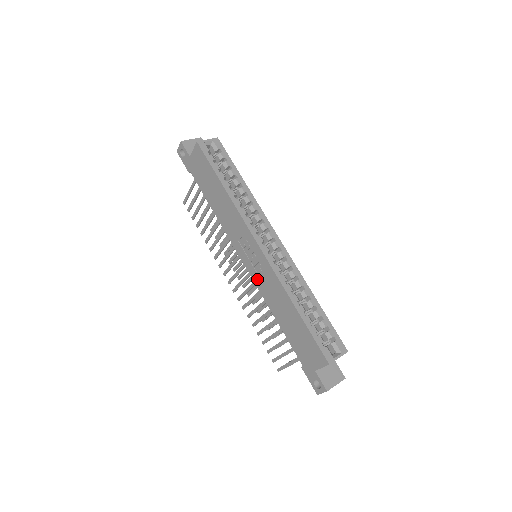
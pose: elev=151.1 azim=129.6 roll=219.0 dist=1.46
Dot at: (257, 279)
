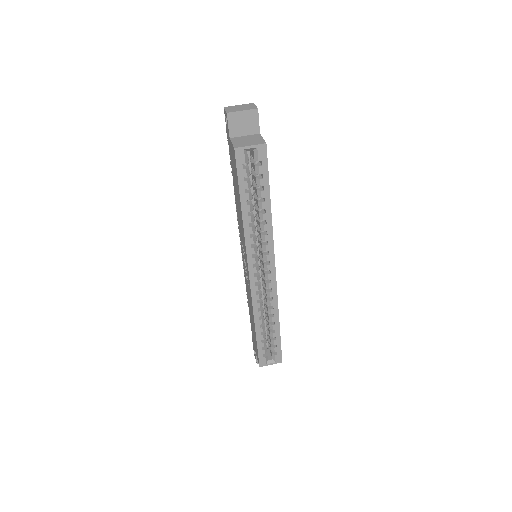
Dot at: (245, 276)
